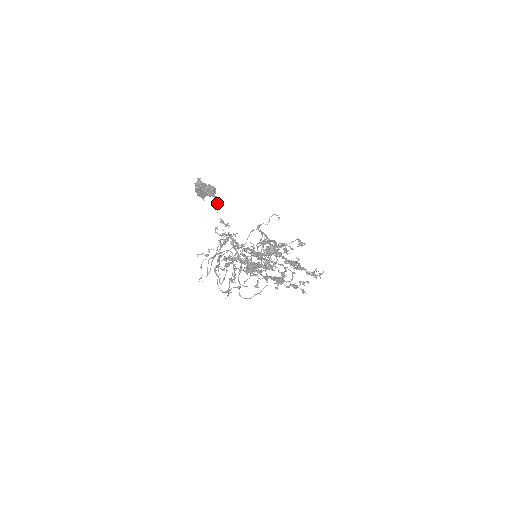
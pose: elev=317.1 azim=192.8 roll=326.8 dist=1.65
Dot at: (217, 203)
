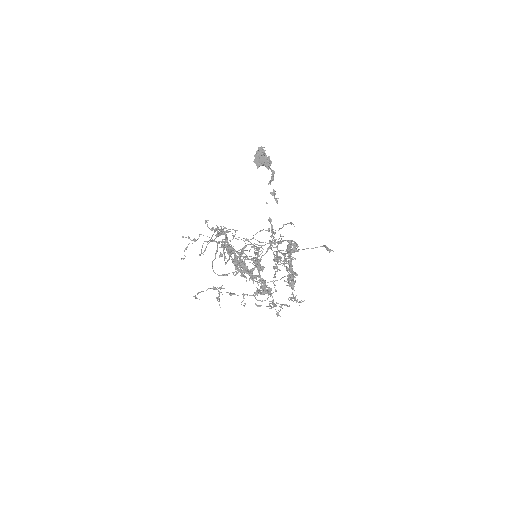
Dot at: (271, 176)
